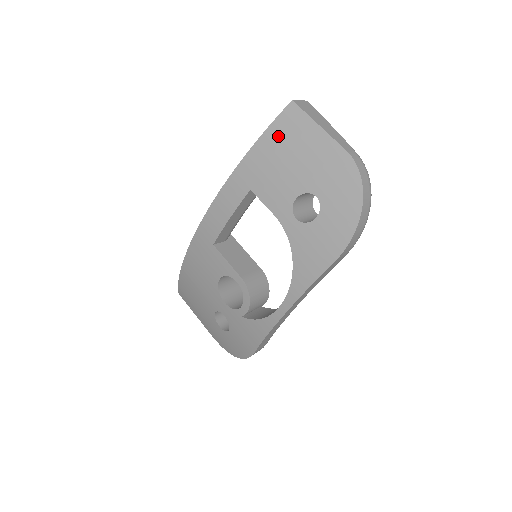
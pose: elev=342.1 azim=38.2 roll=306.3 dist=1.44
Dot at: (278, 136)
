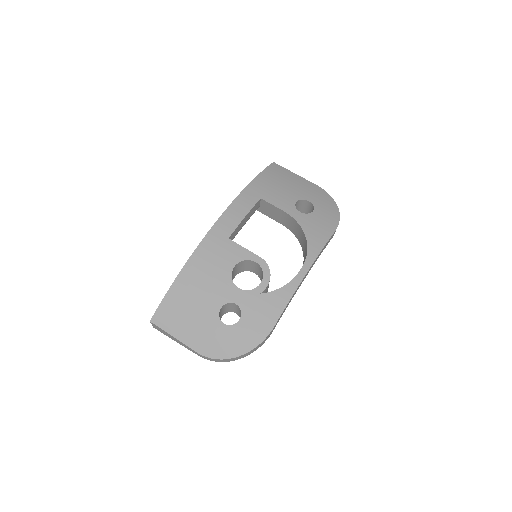
Dot at: (272, 174)
